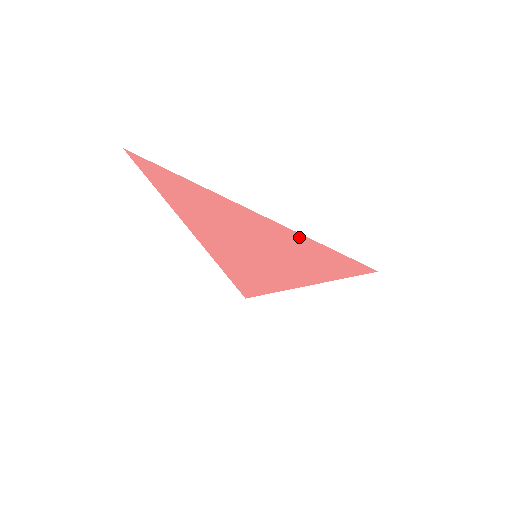
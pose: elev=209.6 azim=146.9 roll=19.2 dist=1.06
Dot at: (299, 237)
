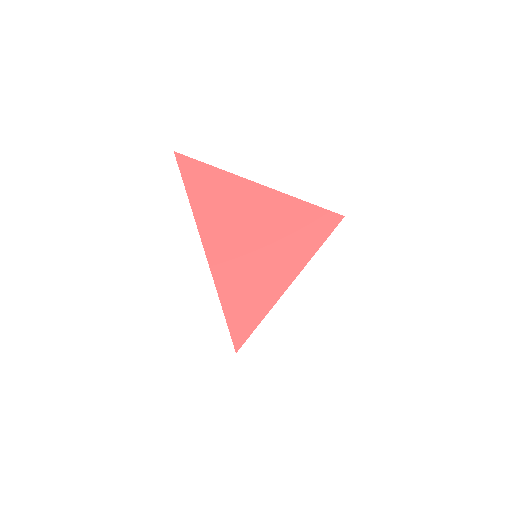
Dot at: (292, 202)
